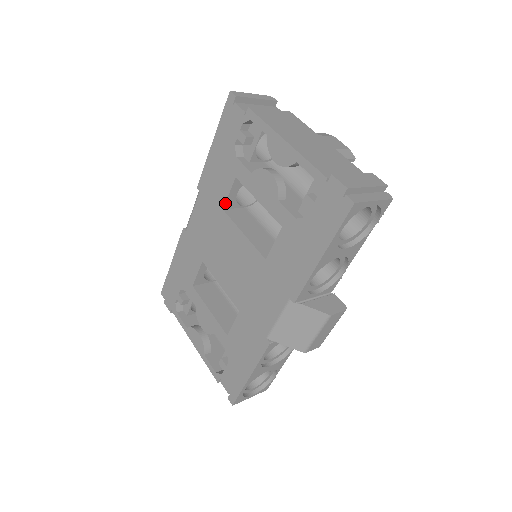
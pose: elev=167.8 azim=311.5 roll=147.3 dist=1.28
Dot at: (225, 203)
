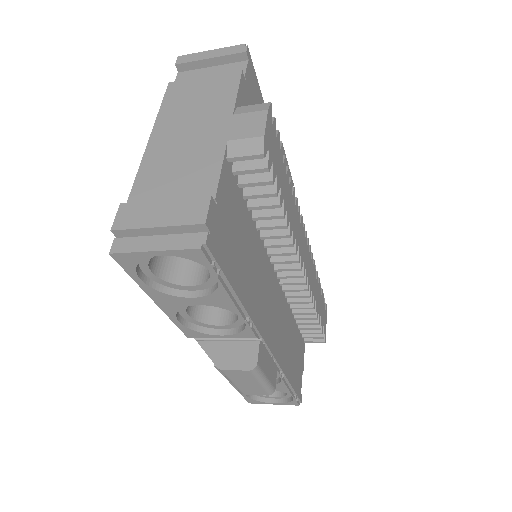
Dot at: occluded
